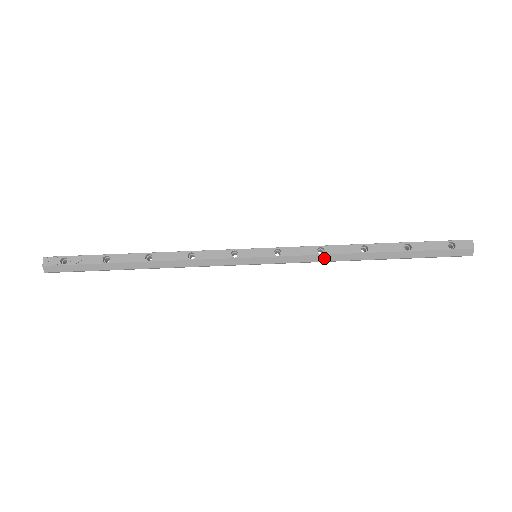
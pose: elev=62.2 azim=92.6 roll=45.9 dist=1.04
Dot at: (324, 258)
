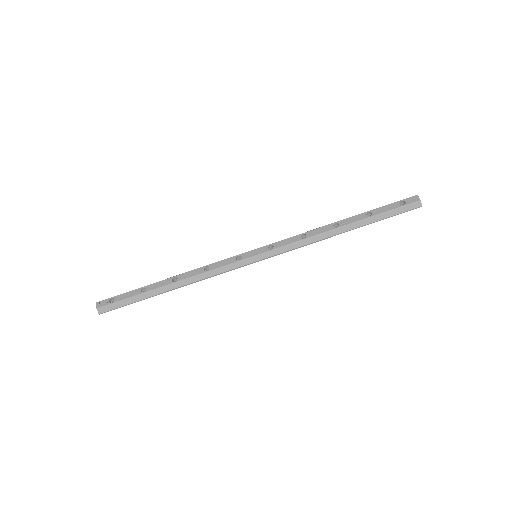
Dot at: (308, 241)
